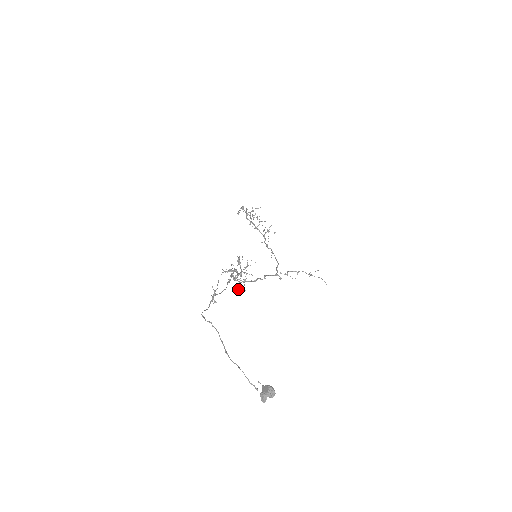
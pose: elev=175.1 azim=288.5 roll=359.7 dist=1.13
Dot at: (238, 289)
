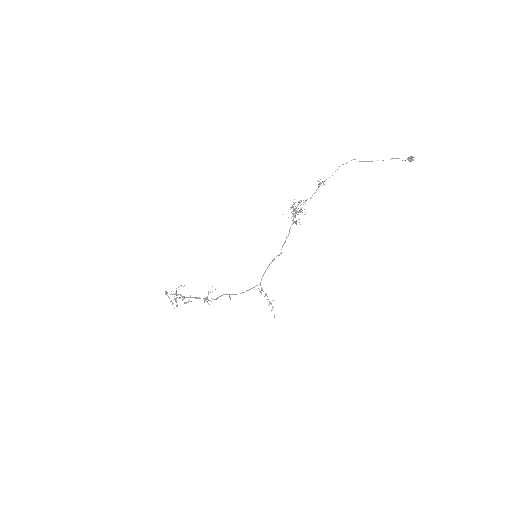
Dot at: (296, 223)
